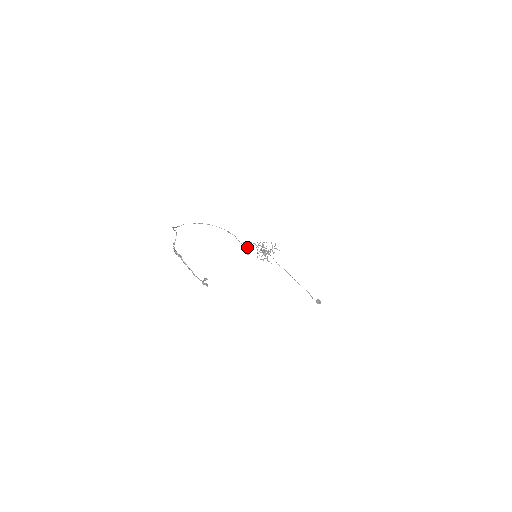
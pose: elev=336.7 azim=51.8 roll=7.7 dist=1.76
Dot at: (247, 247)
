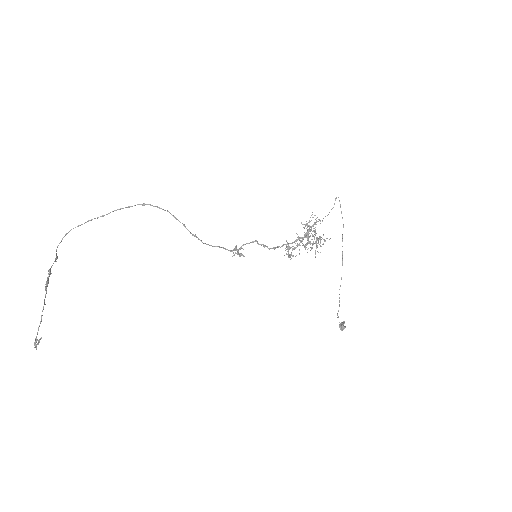
Dot at: occluded
